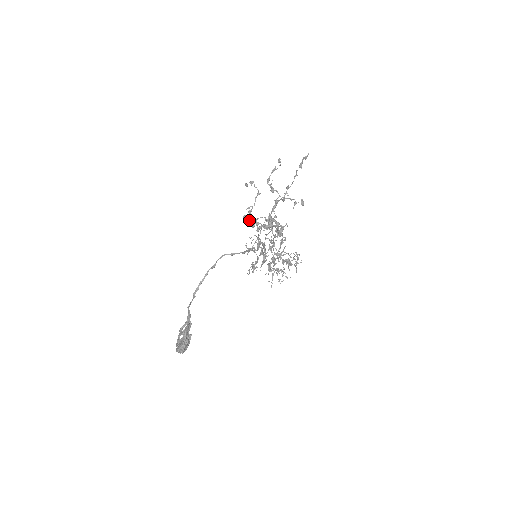
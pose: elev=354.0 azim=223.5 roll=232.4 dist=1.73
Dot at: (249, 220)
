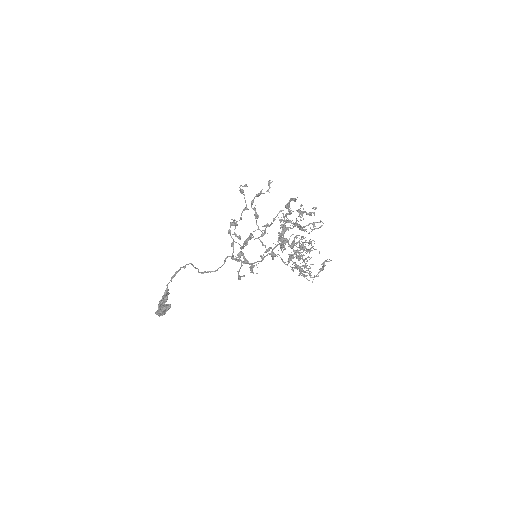
Dot at: occluded
